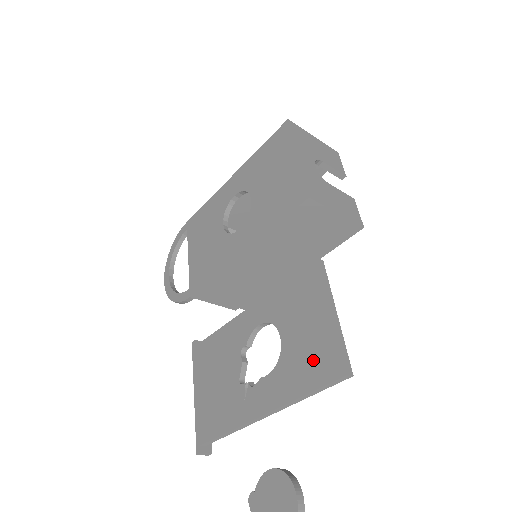
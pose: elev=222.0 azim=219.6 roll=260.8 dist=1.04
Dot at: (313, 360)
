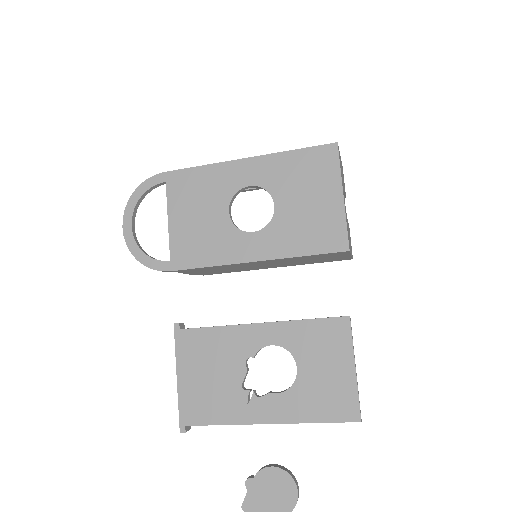
Dot at: (330, 399)
